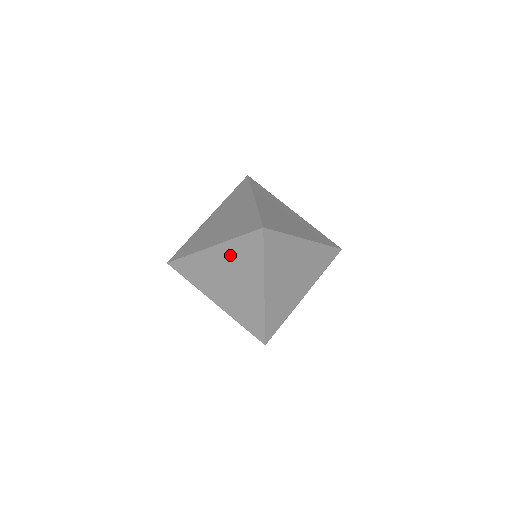
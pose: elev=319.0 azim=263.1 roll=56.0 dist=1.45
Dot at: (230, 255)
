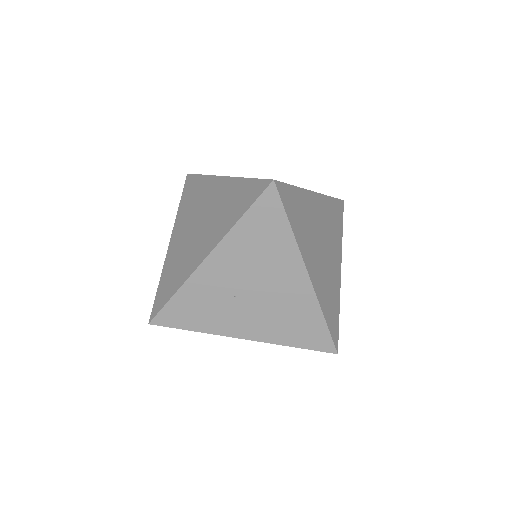
Dot at: (225, 195)
